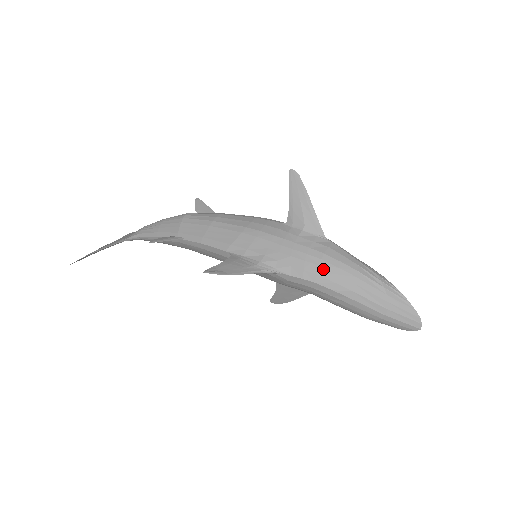
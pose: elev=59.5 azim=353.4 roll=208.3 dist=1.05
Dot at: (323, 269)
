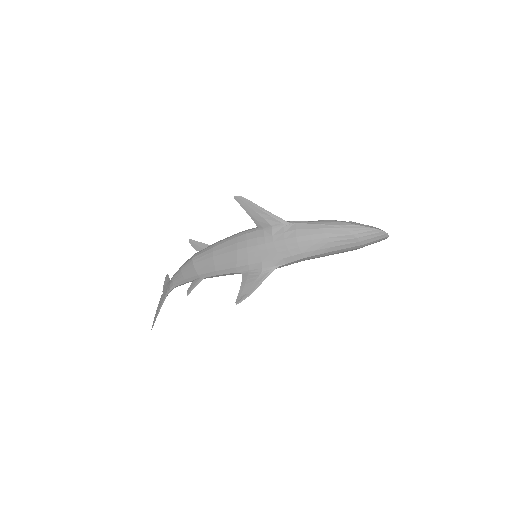
Dot at: (303, 247)
